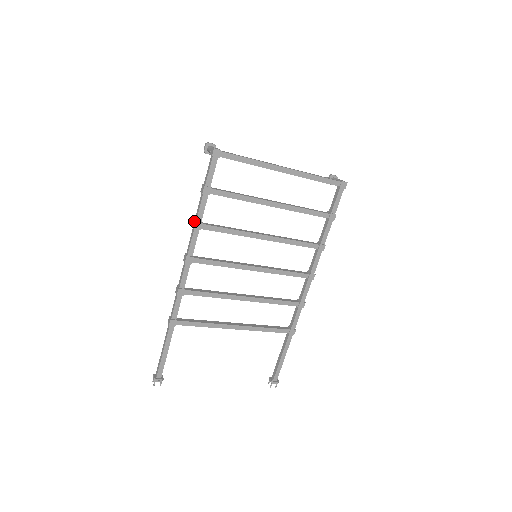
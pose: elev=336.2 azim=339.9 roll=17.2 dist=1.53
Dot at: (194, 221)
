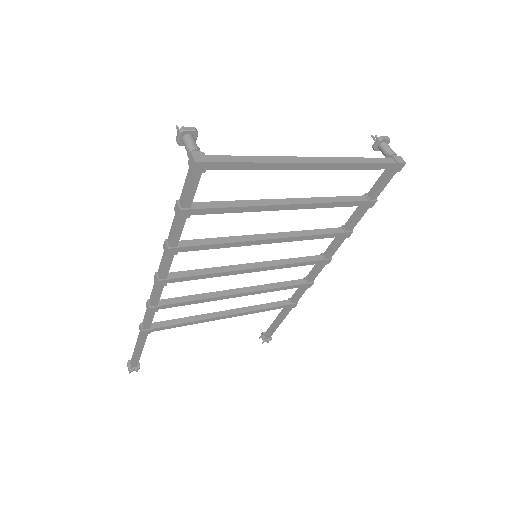
Dot at: (166, 245)
